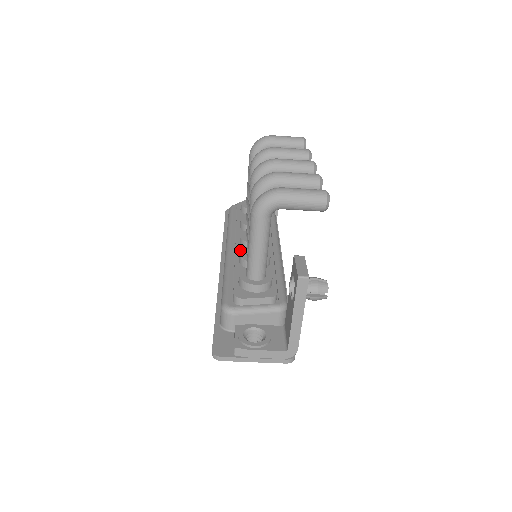
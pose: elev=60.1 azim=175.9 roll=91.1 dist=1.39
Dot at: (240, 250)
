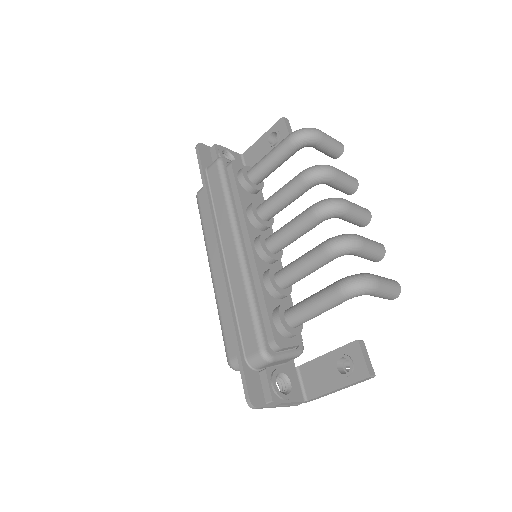
Dot at: (259, 262)
